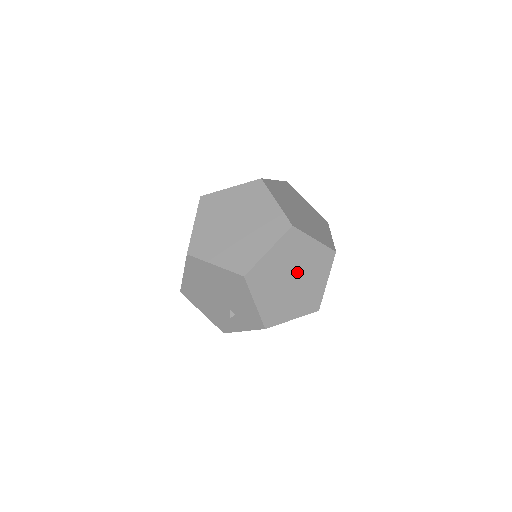
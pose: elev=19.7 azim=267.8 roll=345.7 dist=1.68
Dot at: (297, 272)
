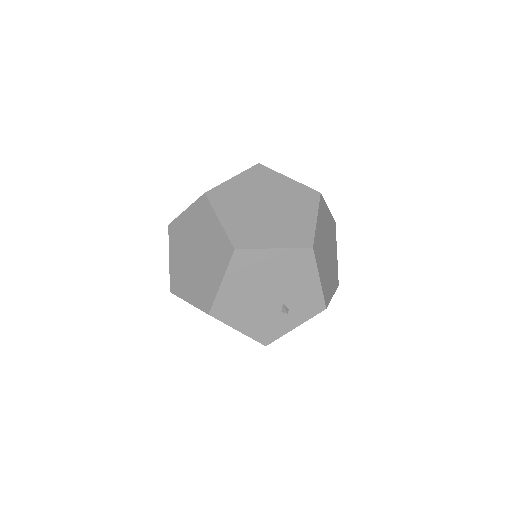
Dot at: (328, 243)
